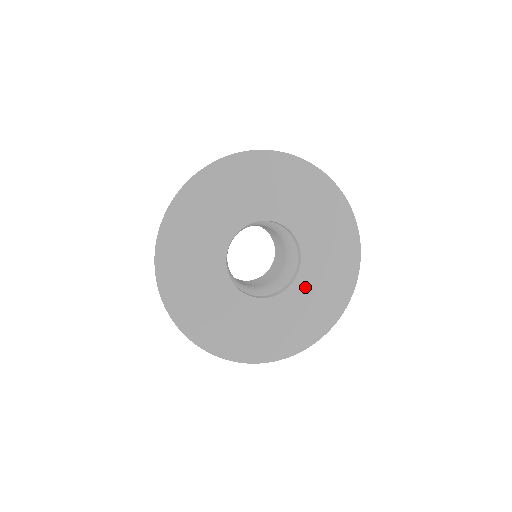
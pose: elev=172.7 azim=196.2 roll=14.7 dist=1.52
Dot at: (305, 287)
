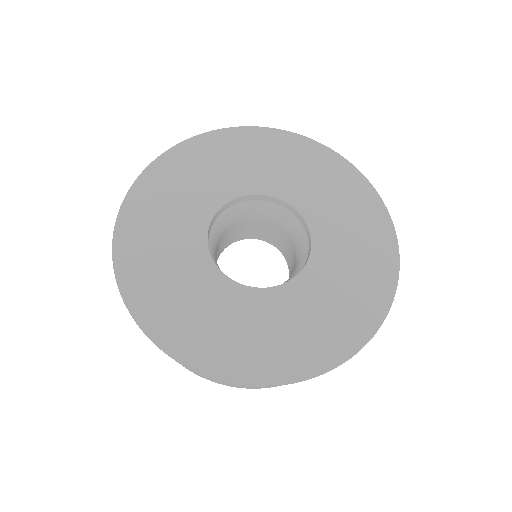
Dot at: (325, 269)
